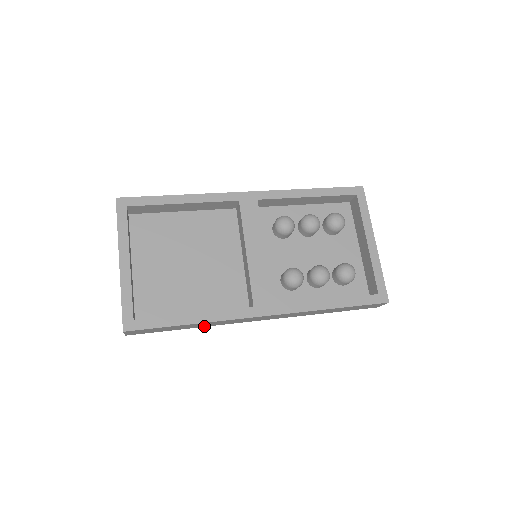
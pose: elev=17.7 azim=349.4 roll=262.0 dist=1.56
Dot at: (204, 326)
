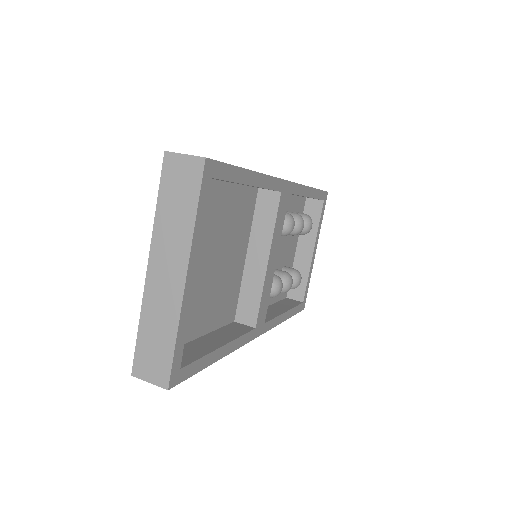
Dot at: occluded
